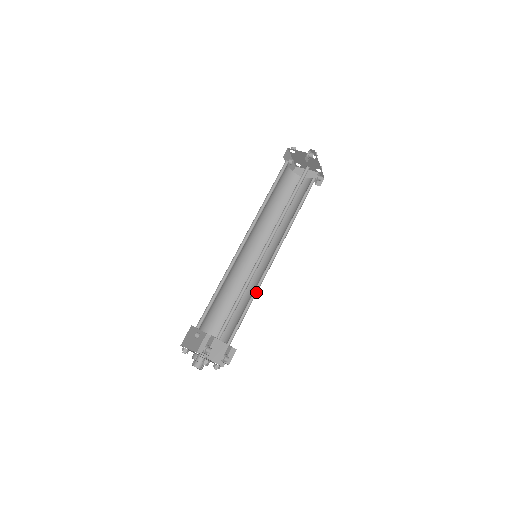
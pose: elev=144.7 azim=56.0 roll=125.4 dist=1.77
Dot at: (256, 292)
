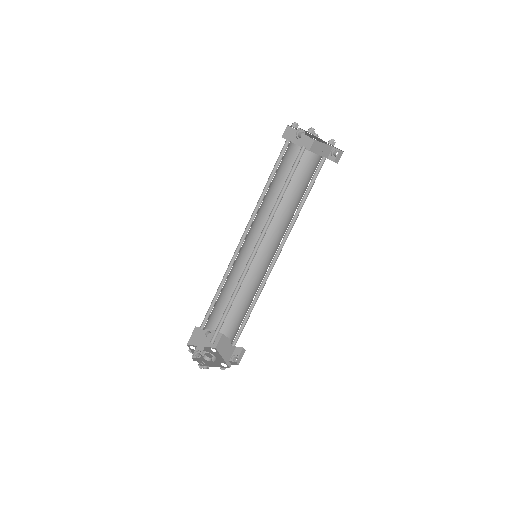
Dot at: (259, 294)
